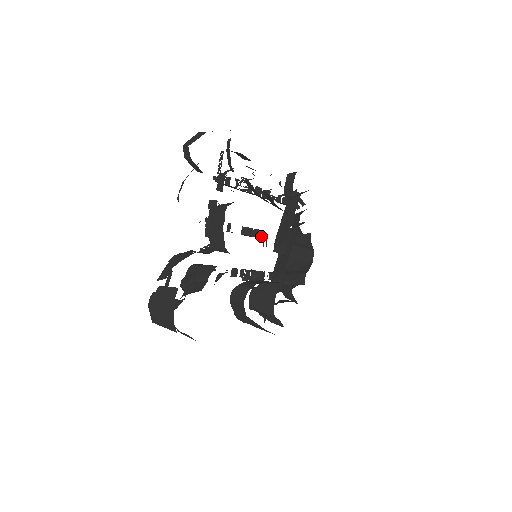
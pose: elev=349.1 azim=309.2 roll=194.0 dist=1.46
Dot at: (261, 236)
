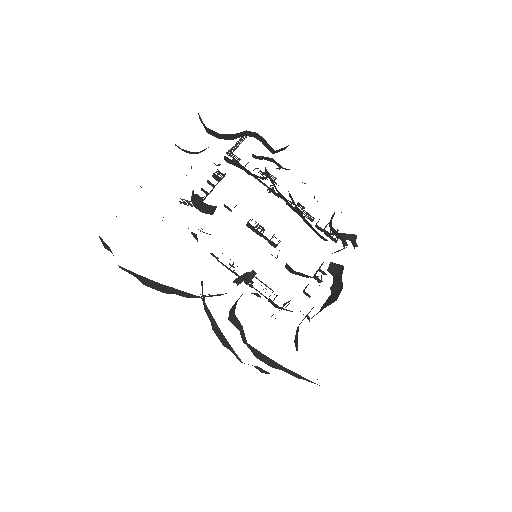
Dot at: (271, 238)
